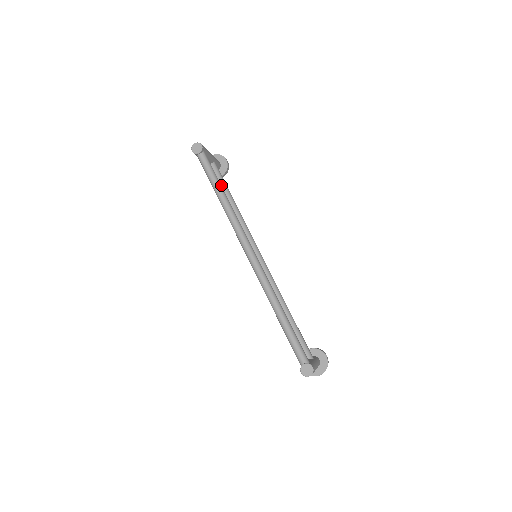
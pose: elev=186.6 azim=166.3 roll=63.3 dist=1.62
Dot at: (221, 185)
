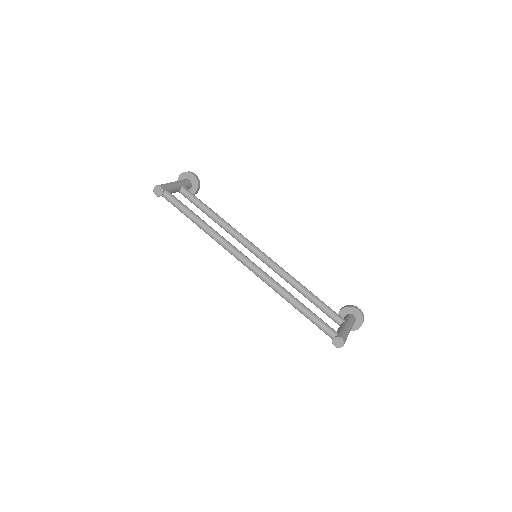
Dot at: (198, 205)
